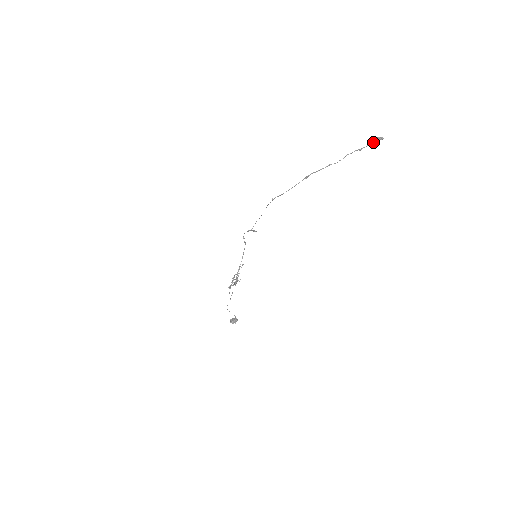
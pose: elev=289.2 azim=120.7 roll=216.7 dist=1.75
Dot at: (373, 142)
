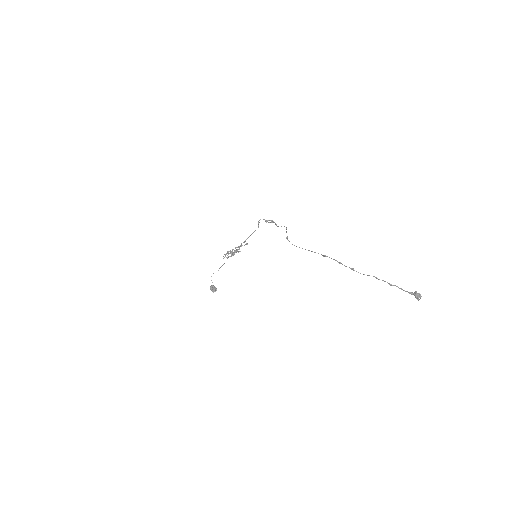
Dot at: occluded
